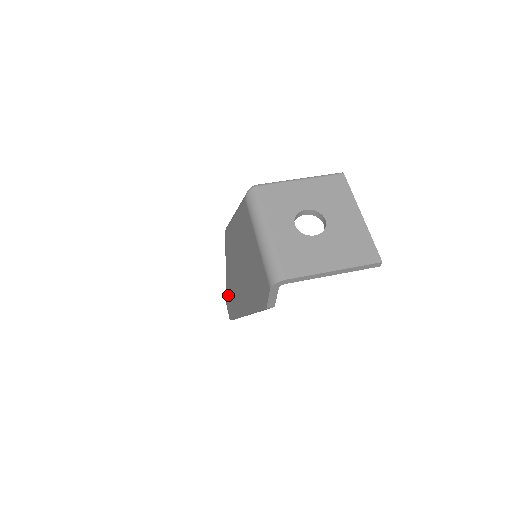
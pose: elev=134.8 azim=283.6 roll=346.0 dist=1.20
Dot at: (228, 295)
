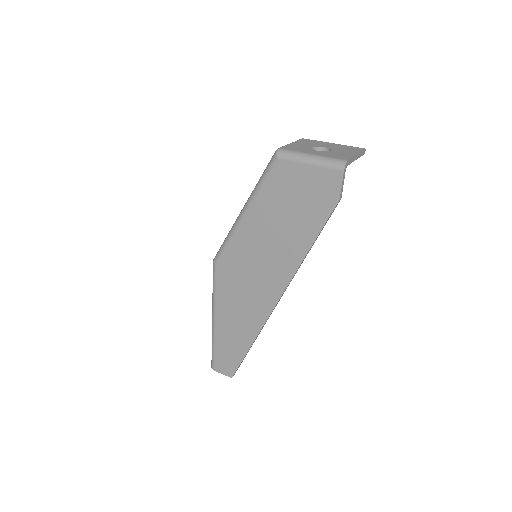
Dot at: (226, 343)
